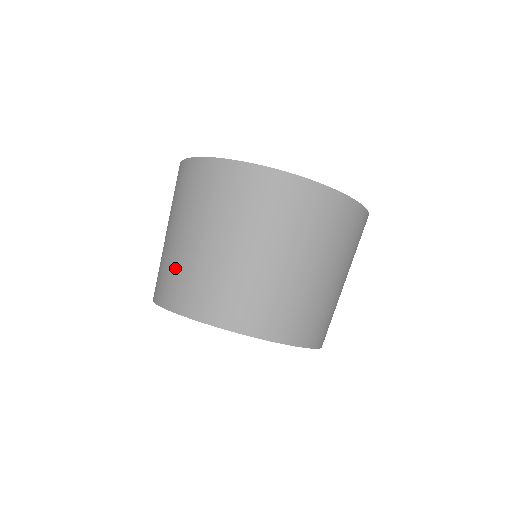
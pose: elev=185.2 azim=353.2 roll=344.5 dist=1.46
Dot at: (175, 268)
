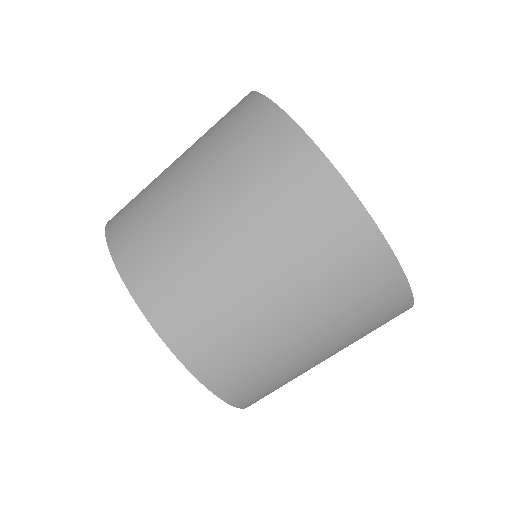
Dot at: occluded
